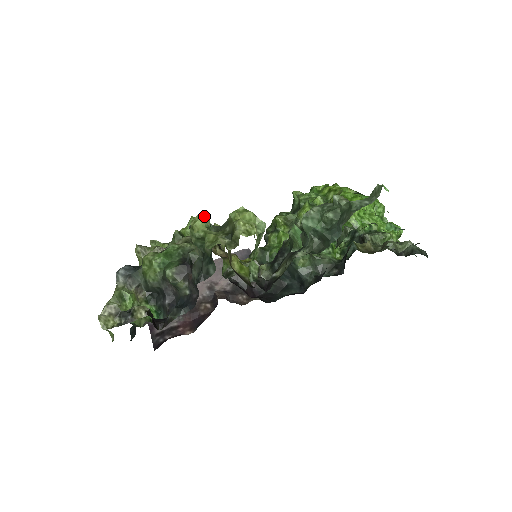
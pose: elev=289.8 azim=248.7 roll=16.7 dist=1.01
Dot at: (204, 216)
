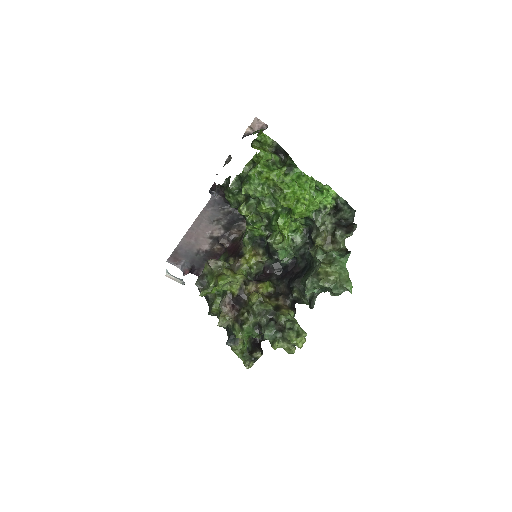
Dot at: (277, 345)
